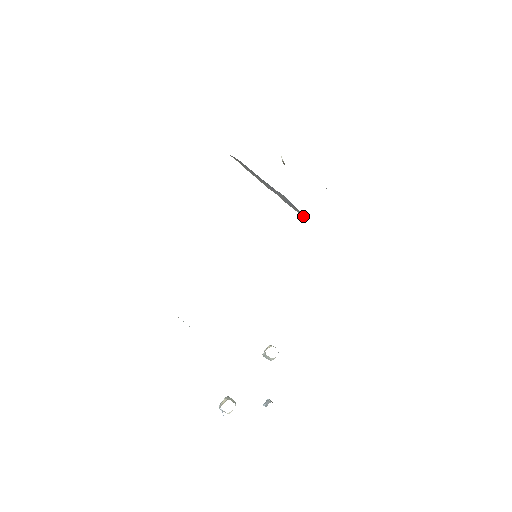
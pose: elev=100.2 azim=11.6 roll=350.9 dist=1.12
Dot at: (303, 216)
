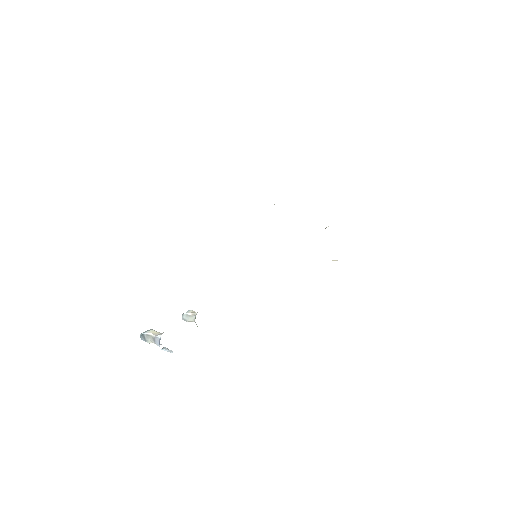
Dot at: occluded
